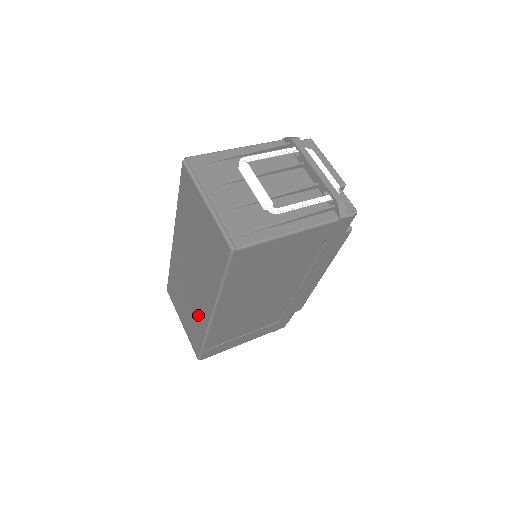
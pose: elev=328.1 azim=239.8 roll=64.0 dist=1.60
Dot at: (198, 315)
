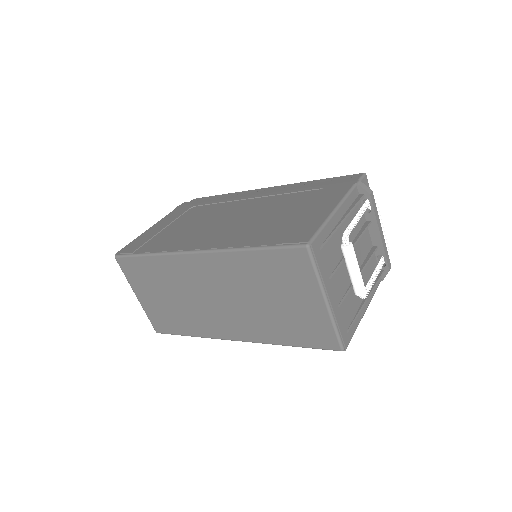
Dot at: (199, 322)
